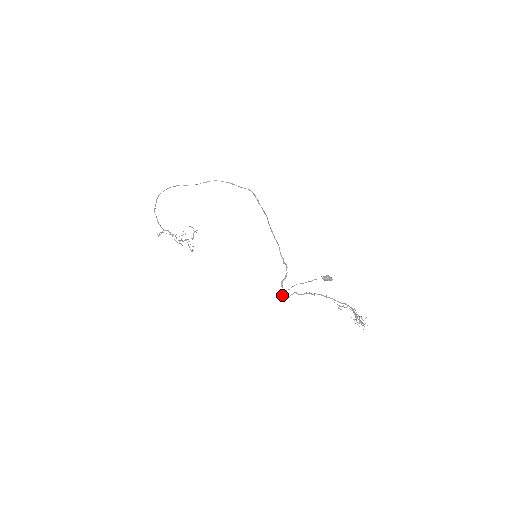
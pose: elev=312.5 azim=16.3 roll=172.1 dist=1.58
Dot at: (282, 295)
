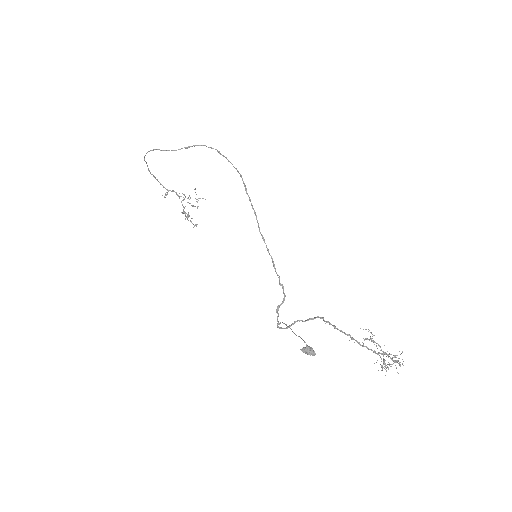
Dot at: occluded
